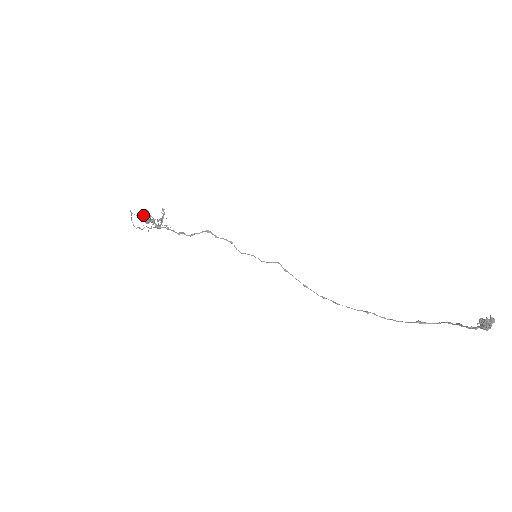
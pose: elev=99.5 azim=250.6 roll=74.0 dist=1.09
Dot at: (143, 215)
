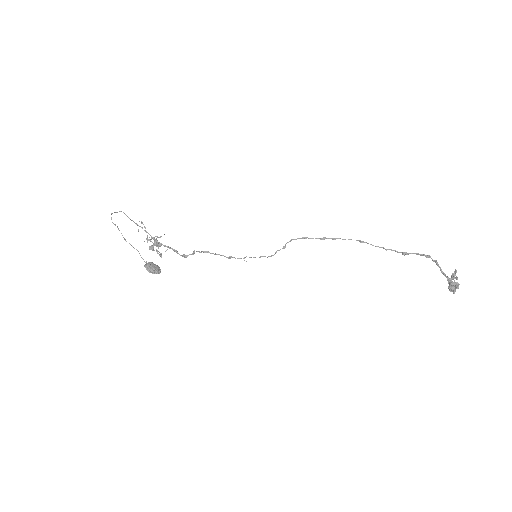
Dot at: (153, 273)
